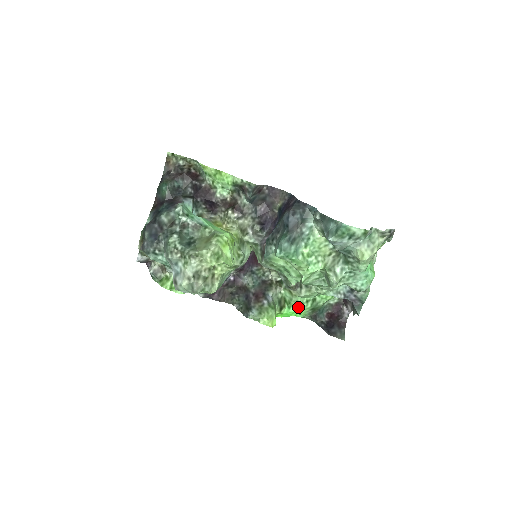
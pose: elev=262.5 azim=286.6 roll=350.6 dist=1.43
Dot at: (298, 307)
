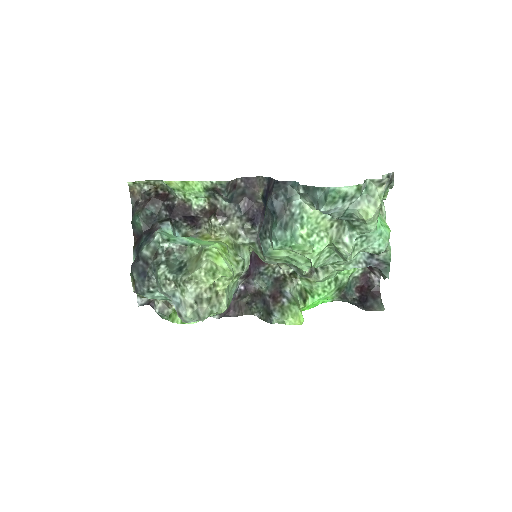
Dot at: (322, 293)
